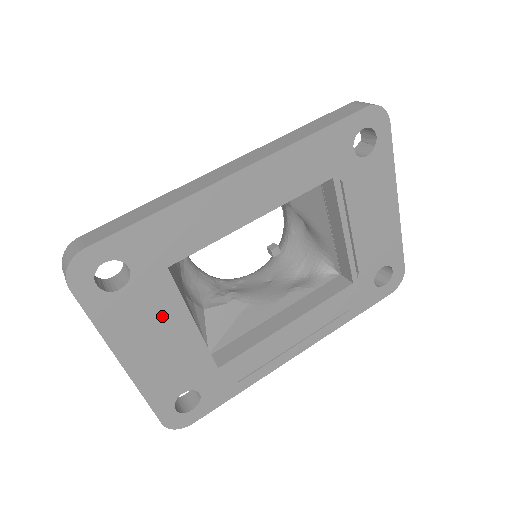
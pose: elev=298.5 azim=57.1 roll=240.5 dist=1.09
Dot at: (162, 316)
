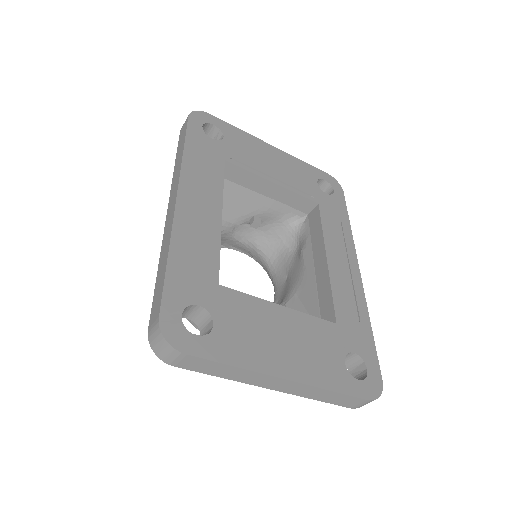
Dot at: (259, 320)
